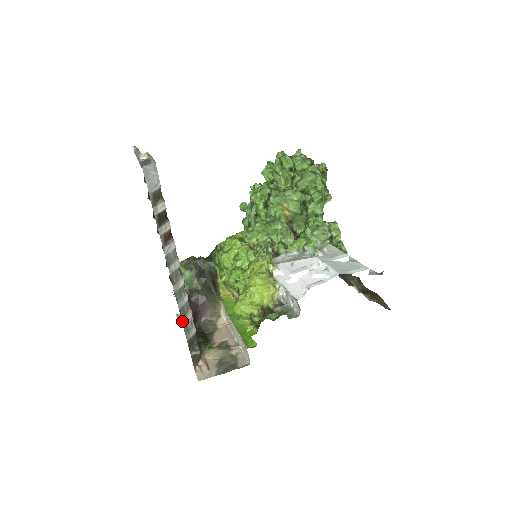
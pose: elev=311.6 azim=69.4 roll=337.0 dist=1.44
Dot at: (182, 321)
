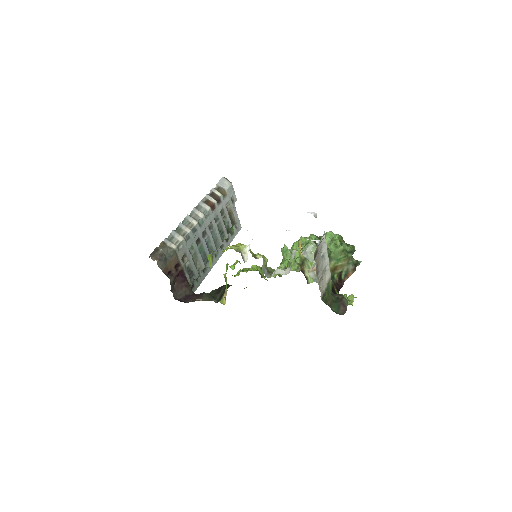
Dot at: (173, 231)
